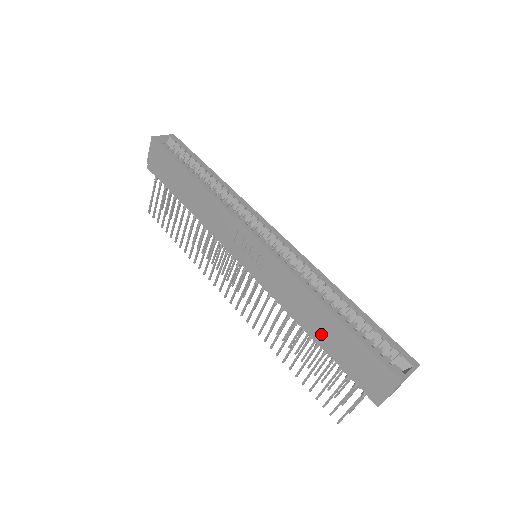
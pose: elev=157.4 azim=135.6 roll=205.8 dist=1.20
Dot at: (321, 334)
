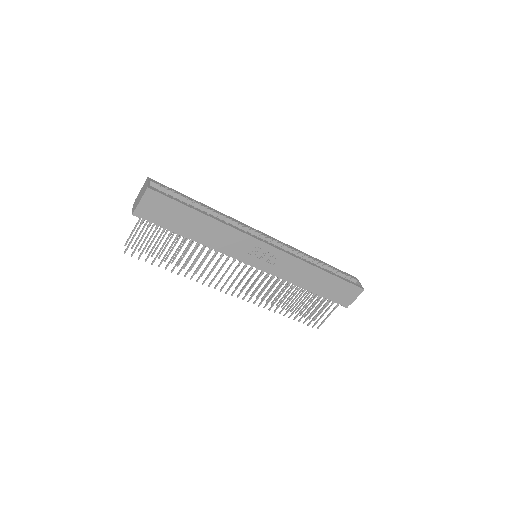
Dot at: (317, 286)
